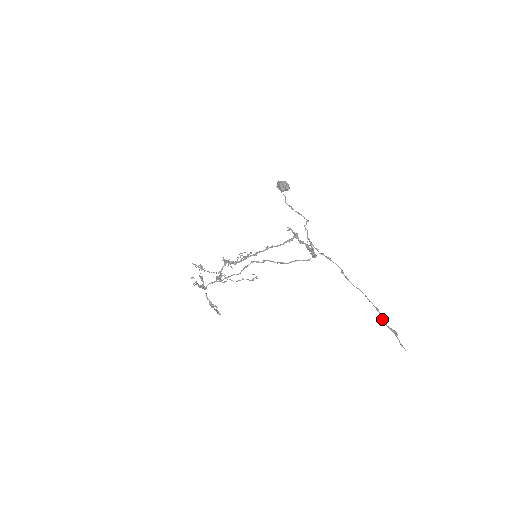
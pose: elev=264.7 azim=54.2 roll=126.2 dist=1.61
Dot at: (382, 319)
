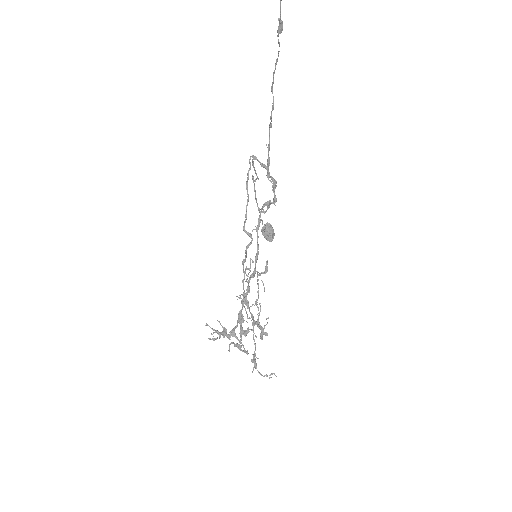
Dot at: occluded
